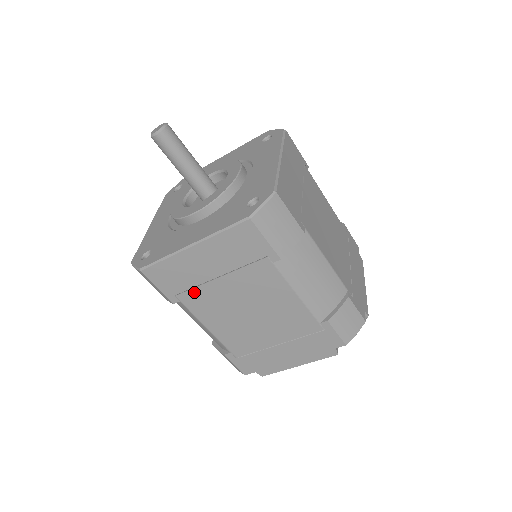
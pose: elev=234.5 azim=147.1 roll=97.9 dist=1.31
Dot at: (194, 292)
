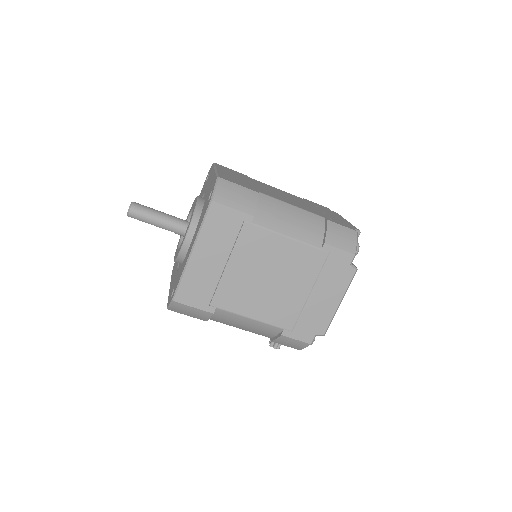
Dot at: (220, 291)
